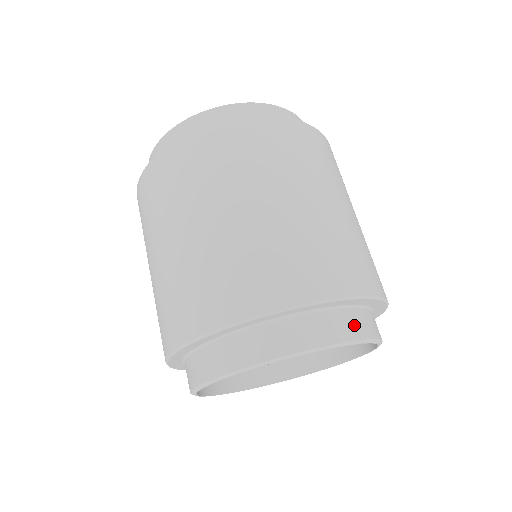
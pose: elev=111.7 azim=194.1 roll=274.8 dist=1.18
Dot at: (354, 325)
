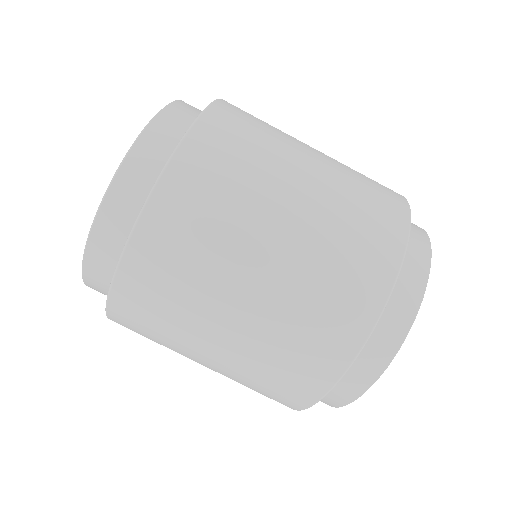
Dot at: (417, 252)
